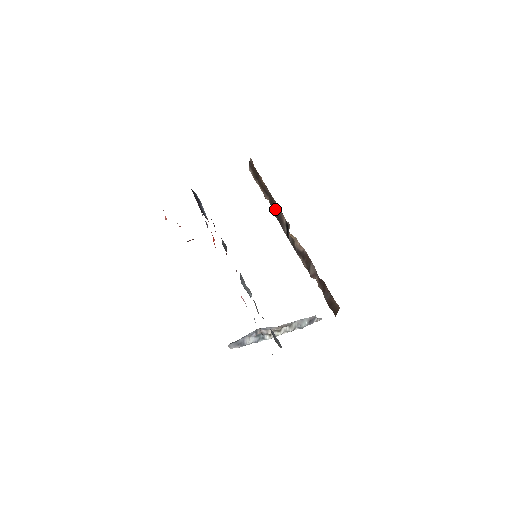
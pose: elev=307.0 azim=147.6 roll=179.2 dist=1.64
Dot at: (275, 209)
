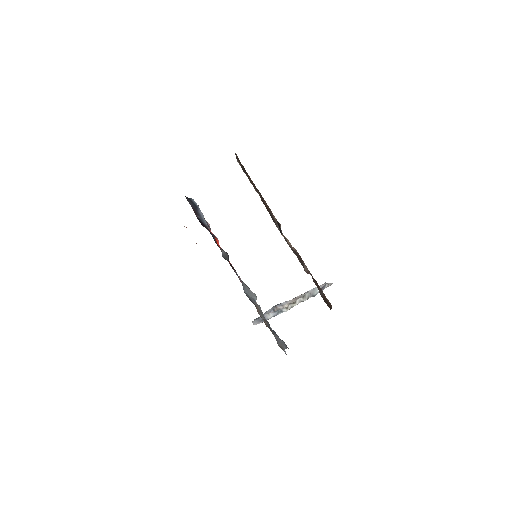
Dot at: (266, 206)
